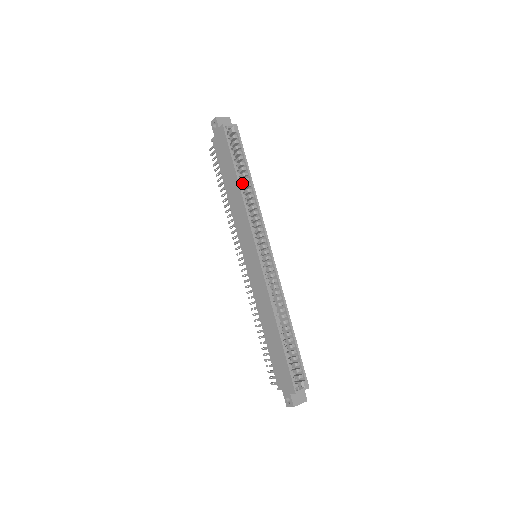
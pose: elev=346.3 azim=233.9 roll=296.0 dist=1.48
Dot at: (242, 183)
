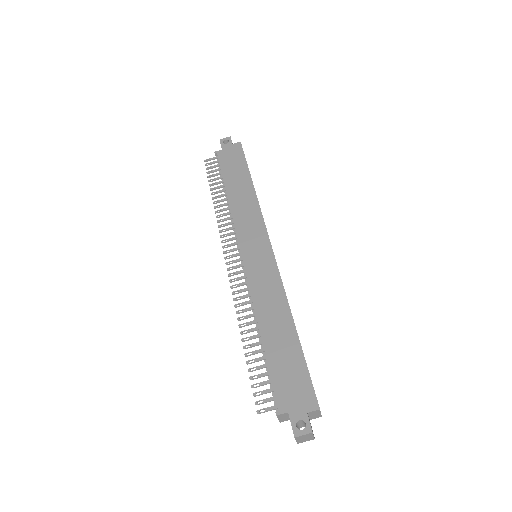
Dot at: occluded
